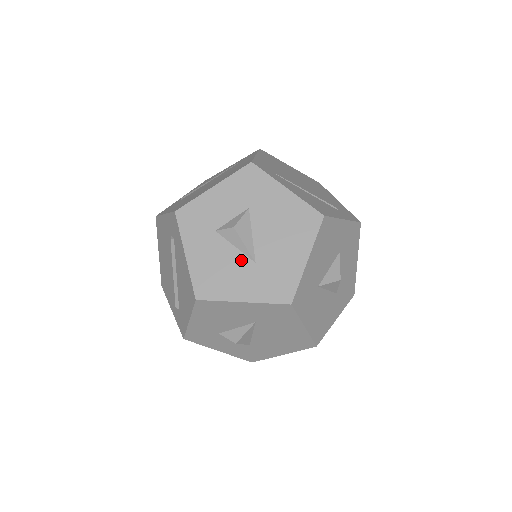
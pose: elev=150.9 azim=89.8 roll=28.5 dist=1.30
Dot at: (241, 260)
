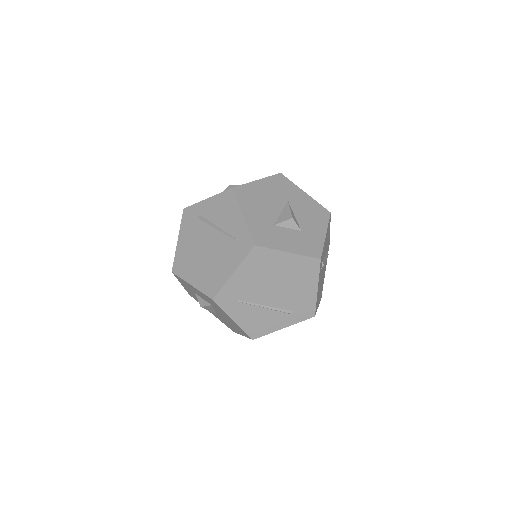
Dot at: occluded
